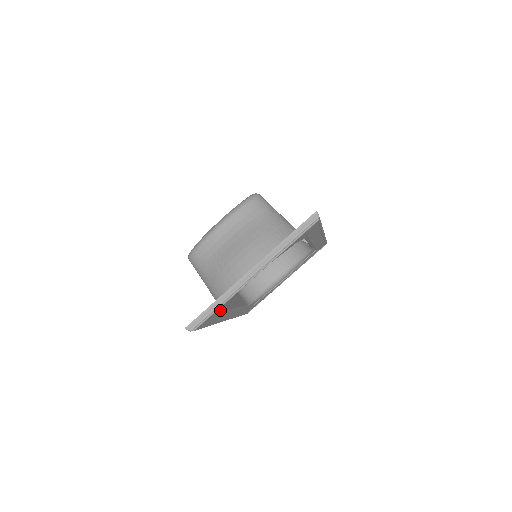
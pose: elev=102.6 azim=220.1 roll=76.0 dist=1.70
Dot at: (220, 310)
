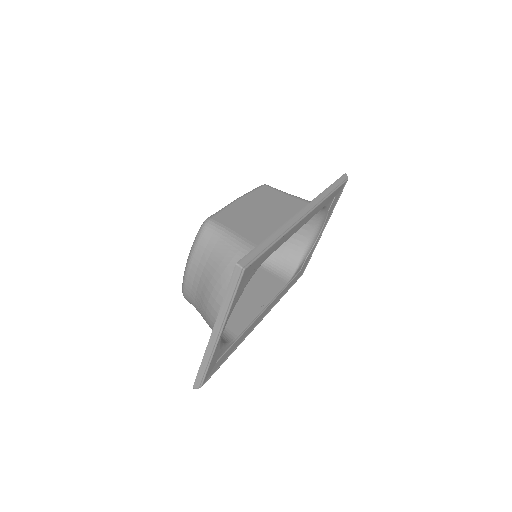
Dot at: (224, 350)
